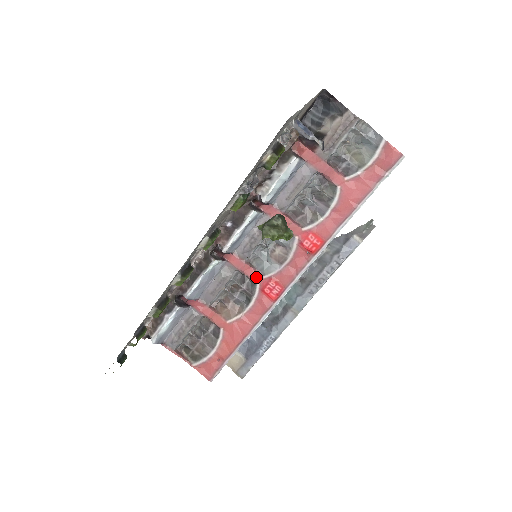
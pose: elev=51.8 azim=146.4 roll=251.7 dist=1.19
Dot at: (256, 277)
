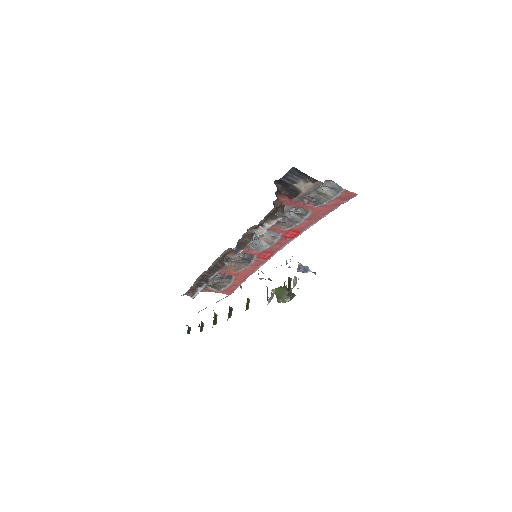
Dot at: (253, 253)
